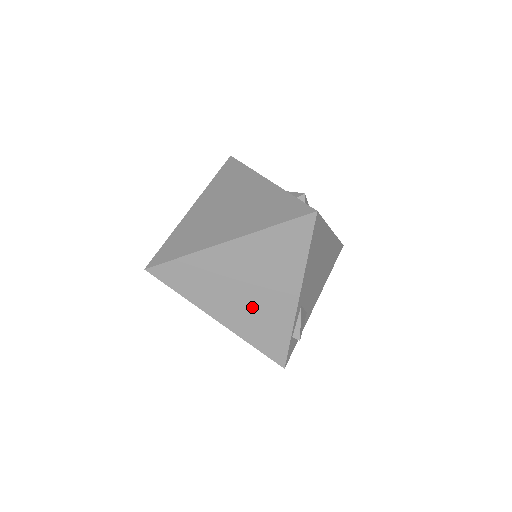
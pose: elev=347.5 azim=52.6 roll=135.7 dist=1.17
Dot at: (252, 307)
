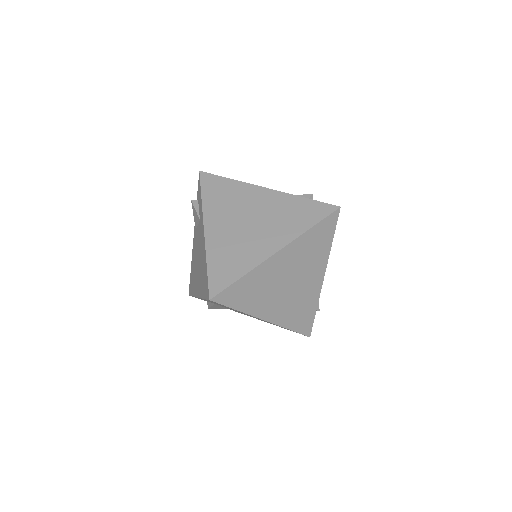
Dot at: (292, 298)
